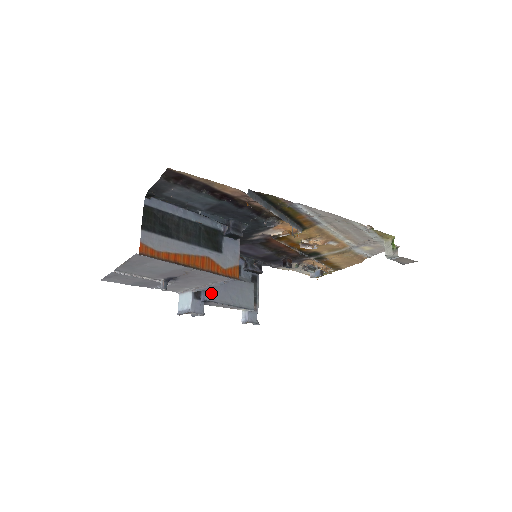
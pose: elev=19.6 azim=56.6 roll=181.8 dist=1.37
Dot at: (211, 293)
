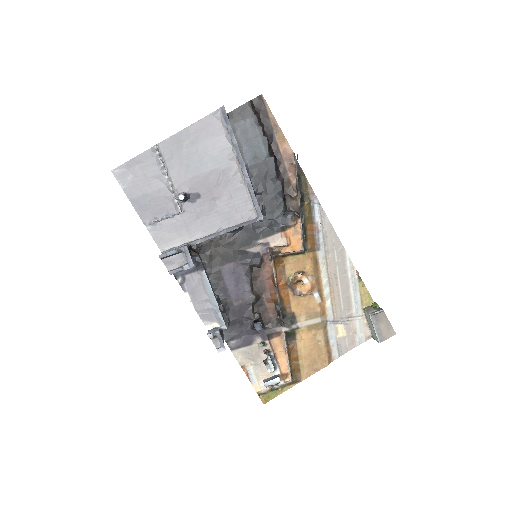
Dot at: occluded
